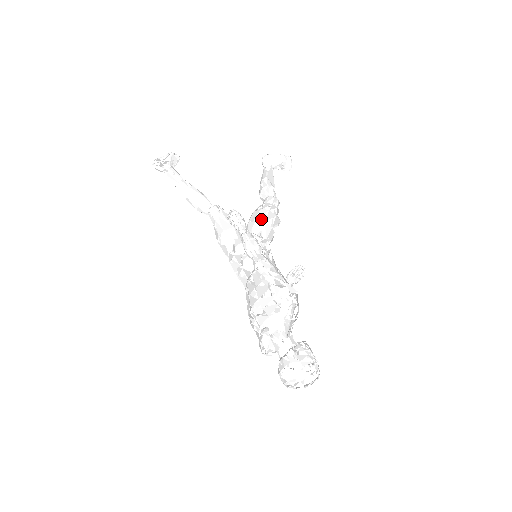
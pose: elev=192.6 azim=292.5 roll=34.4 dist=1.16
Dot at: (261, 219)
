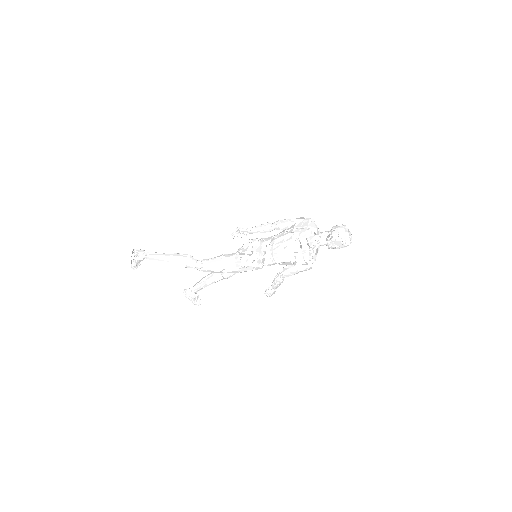
Dot at: occluded
